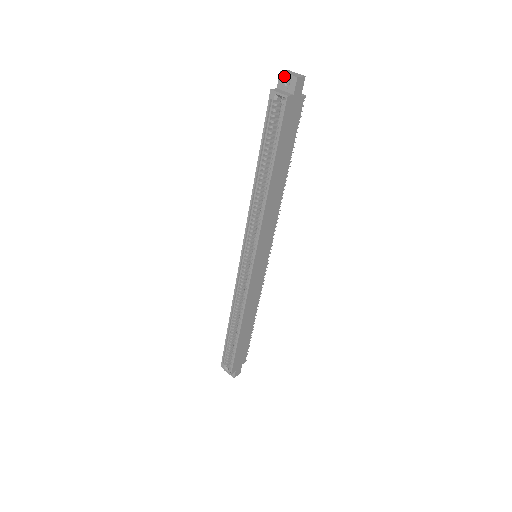
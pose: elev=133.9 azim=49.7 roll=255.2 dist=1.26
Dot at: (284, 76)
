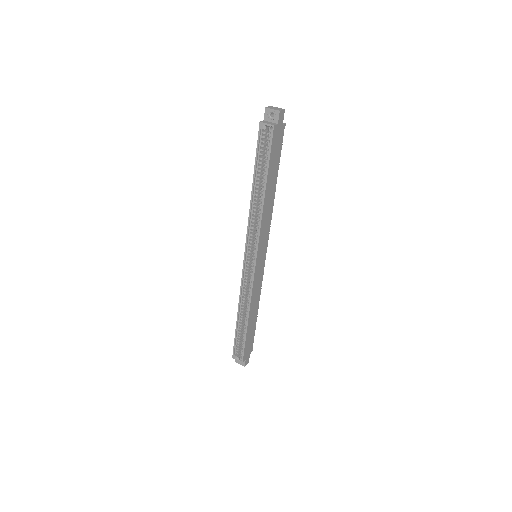
Dot at: (269, 111)
